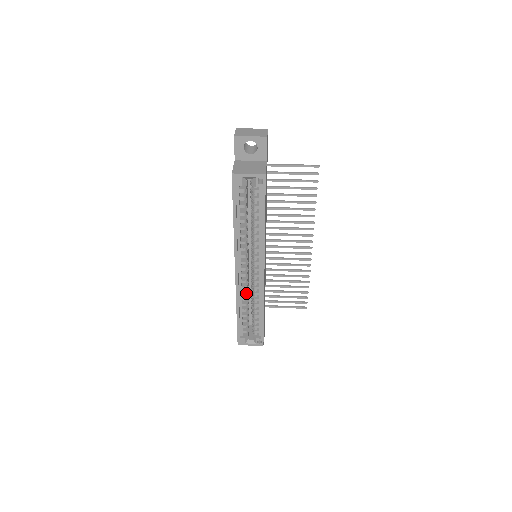
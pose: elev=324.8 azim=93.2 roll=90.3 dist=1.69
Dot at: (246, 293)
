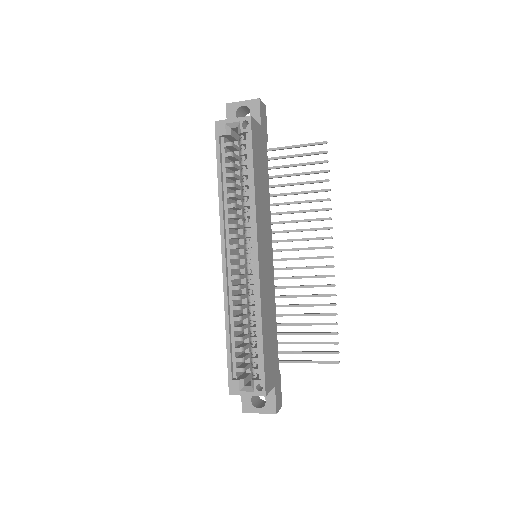
Dot at: (238, 298)
